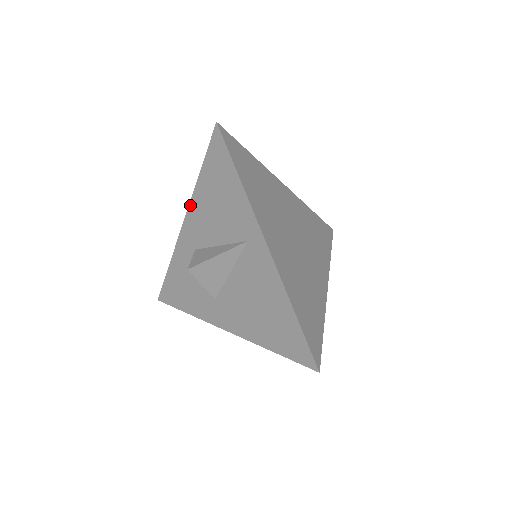
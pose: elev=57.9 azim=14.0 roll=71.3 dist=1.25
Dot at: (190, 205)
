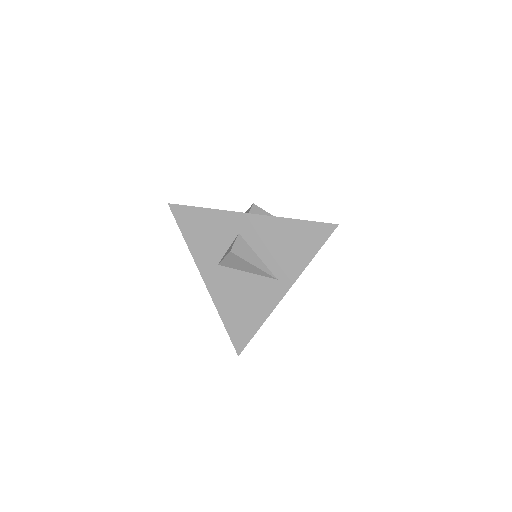
Dot at: (268, 217)
